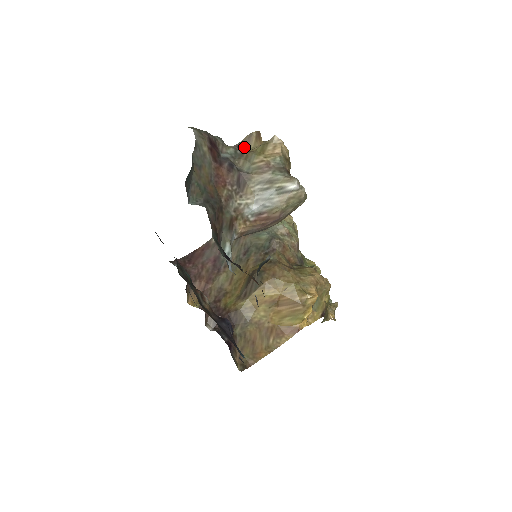
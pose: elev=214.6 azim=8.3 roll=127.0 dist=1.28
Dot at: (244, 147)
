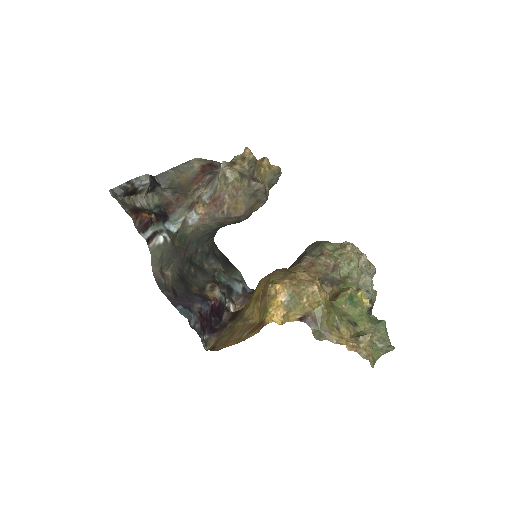
Dot at: occluded
